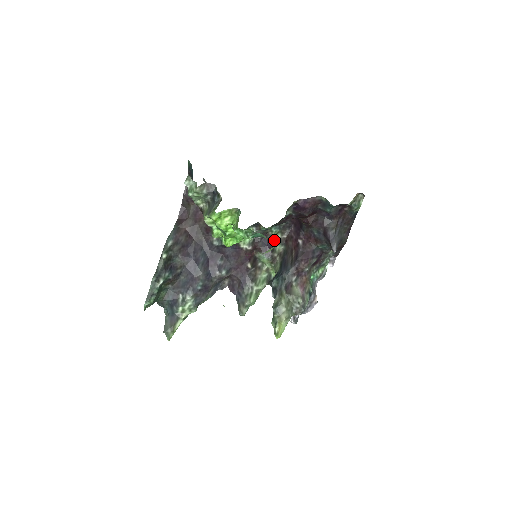
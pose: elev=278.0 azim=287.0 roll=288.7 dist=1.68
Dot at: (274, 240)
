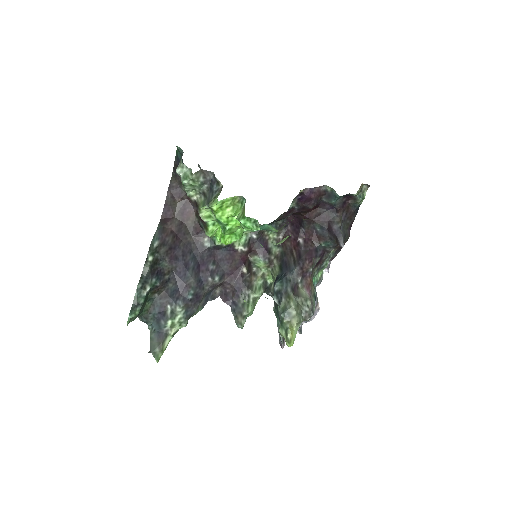
Dot at: (270, 241)
